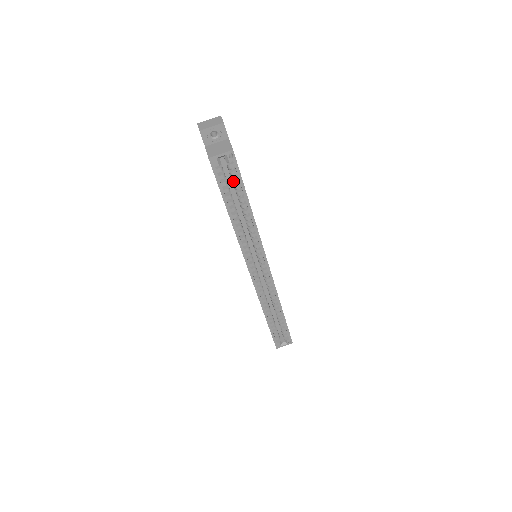
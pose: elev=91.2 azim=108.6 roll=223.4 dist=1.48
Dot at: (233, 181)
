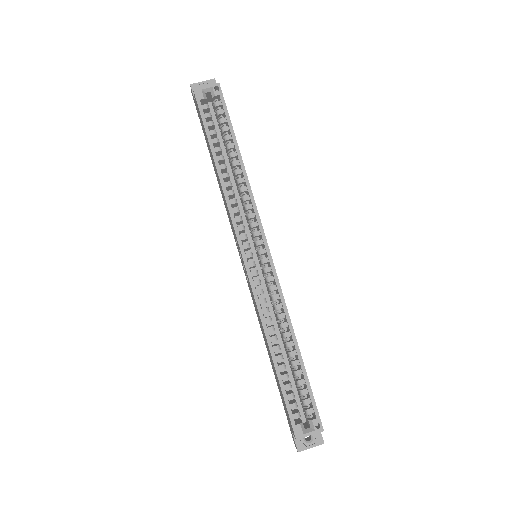
Dot at: (220, 122)
